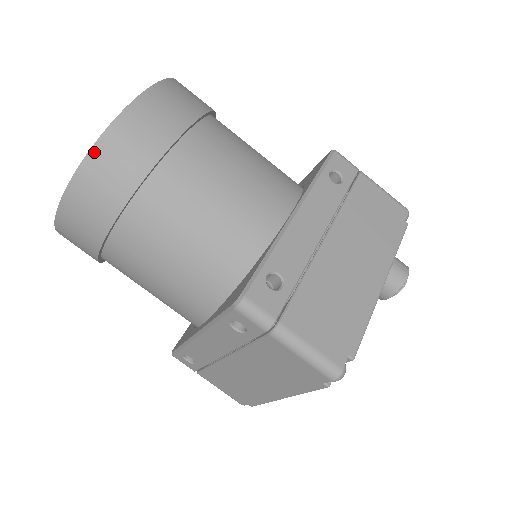
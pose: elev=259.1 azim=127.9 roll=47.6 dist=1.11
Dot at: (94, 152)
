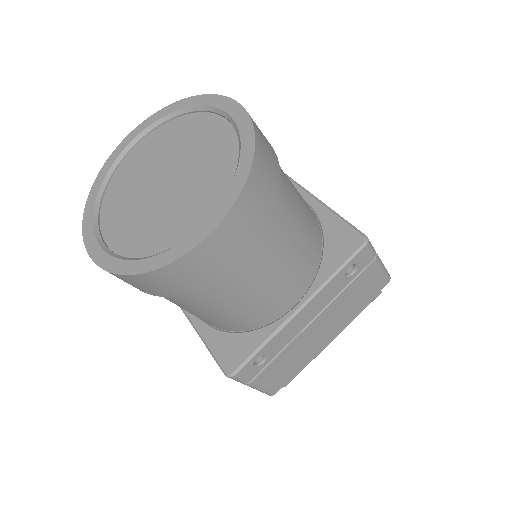
Dot at: (149, 275)
